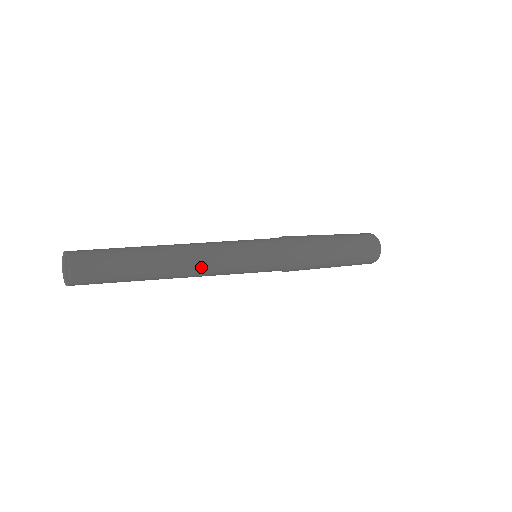
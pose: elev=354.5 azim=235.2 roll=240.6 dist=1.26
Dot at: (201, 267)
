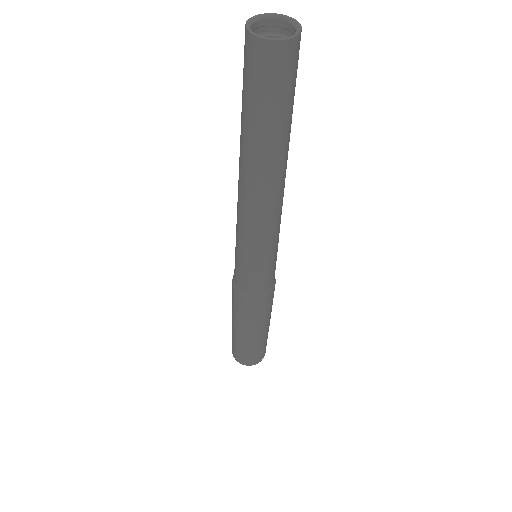
Dot at: (273, 207)
